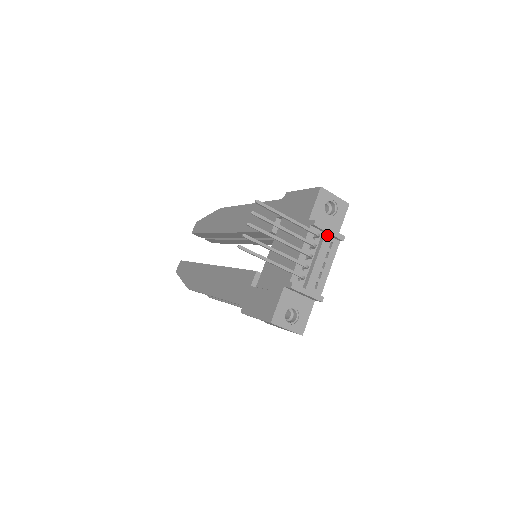
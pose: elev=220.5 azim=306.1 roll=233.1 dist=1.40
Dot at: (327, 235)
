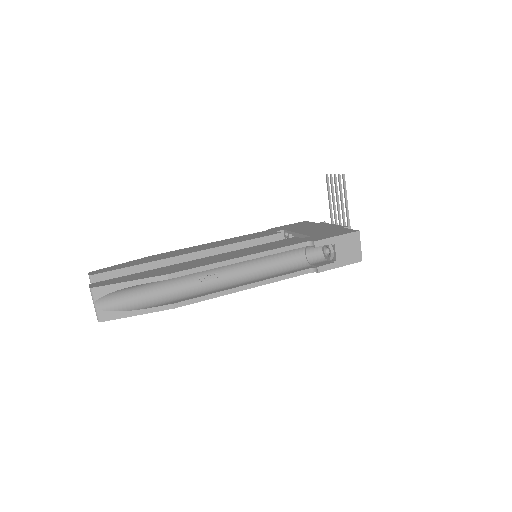
Dot at: occluded
